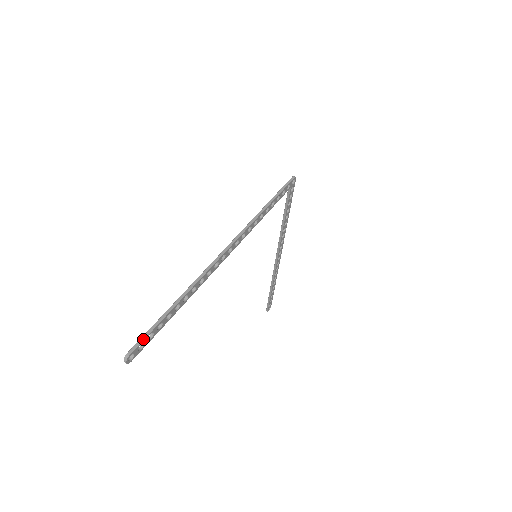
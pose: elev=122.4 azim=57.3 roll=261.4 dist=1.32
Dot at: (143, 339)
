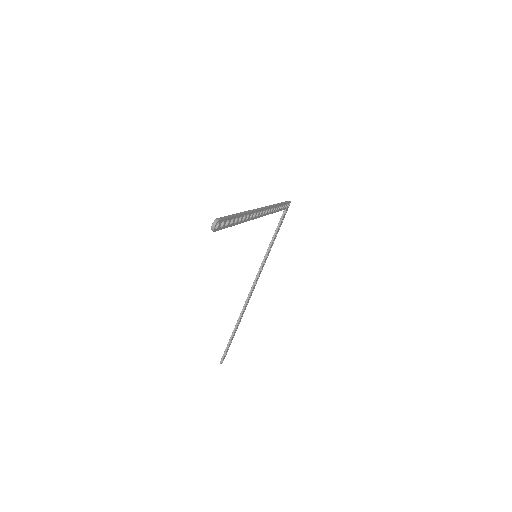
Dot at: (226, 217)
